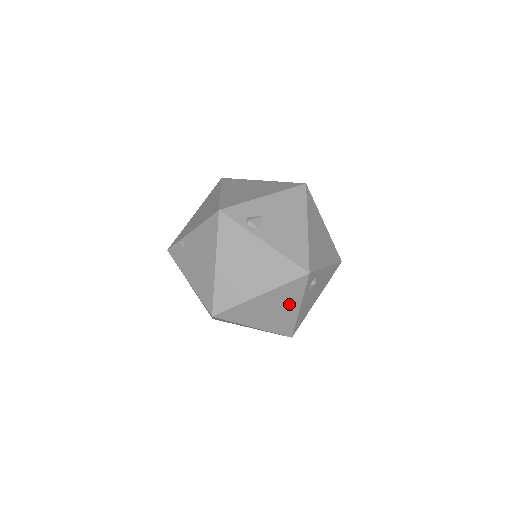
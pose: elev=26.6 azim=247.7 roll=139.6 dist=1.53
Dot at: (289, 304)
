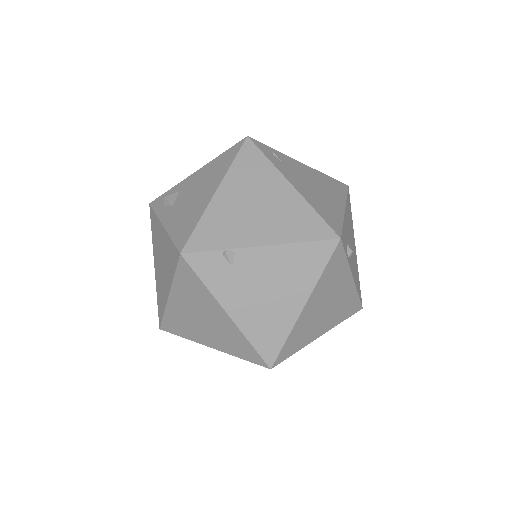
Dot at: occluded
